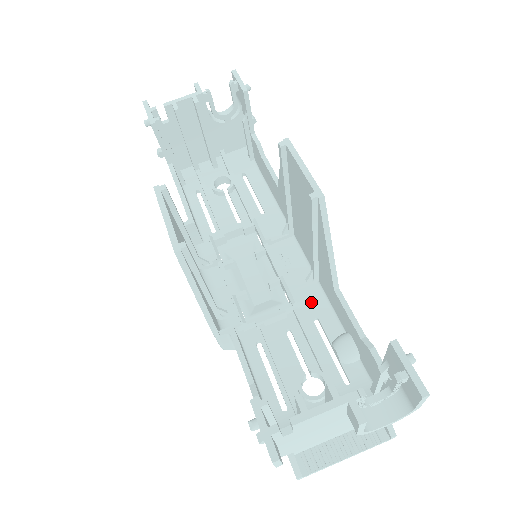
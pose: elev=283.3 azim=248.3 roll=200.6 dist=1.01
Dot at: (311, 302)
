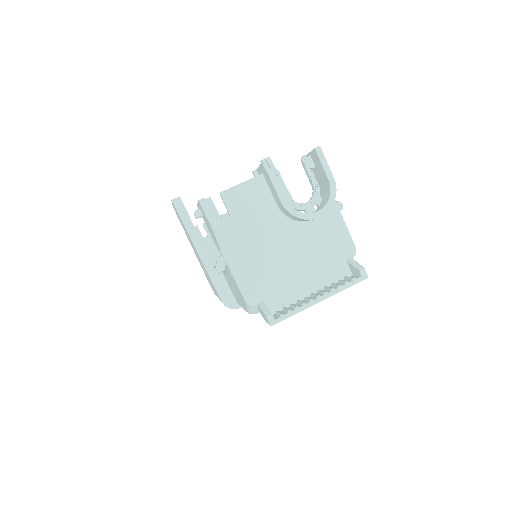
Dot at: occluded
